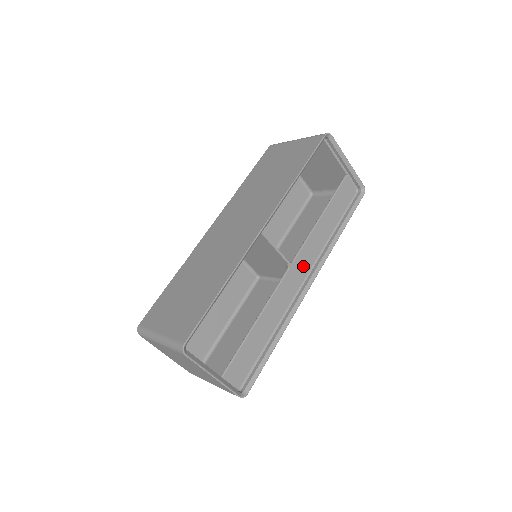
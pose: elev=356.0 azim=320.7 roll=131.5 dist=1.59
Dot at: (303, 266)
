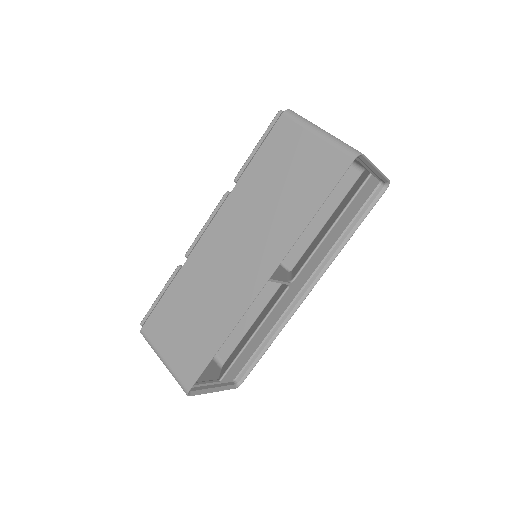
Dot at: (304, 277)
